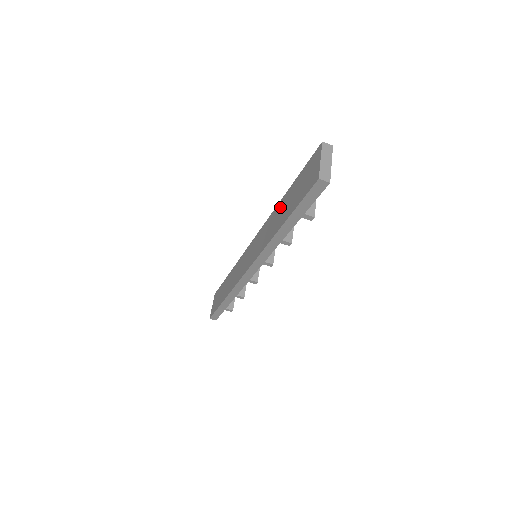
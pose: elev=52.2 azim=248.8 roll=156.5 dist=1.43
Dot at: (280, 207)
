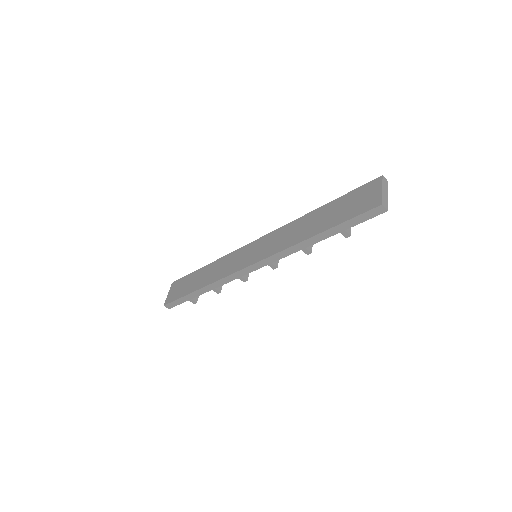
Dot at: (310, 218)
